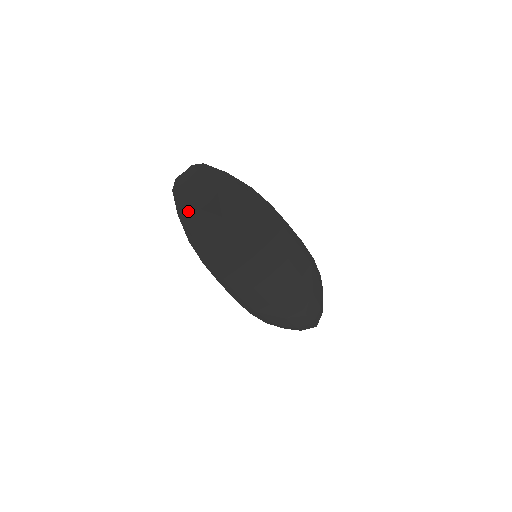
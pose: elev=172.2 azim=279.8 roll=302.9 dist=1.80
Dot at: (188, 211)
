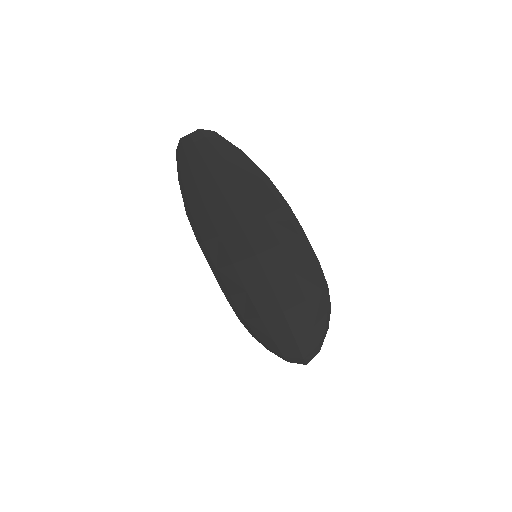
Dot at: (189, 179)
